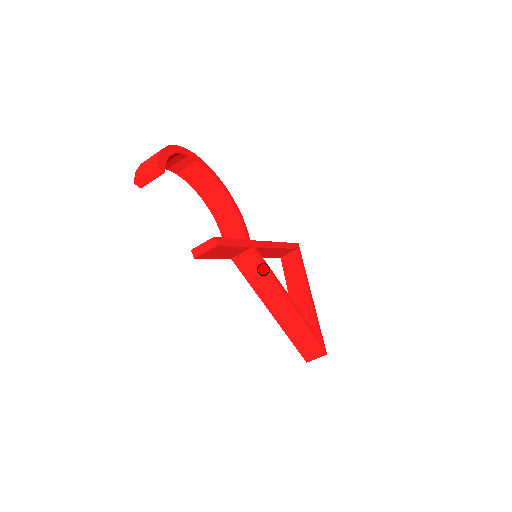
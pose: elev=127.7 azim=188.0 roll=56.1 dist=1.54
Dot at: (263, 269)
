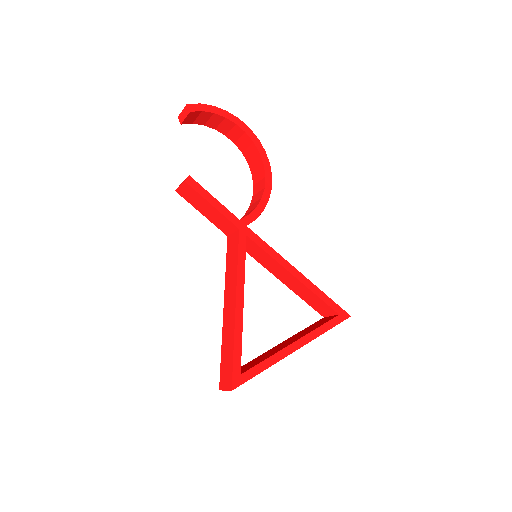
Dot at: (236, 256)
